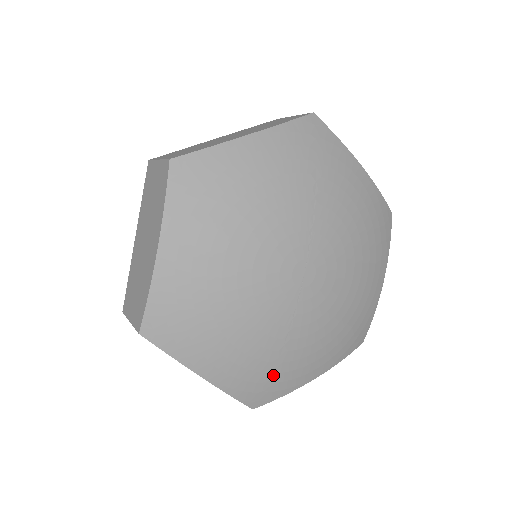
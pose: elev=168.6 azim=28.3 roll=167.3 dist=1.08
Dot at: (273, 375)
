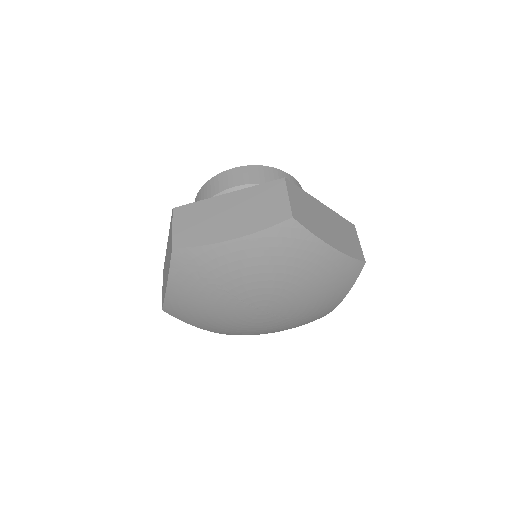
Dot at: (310, 319)
